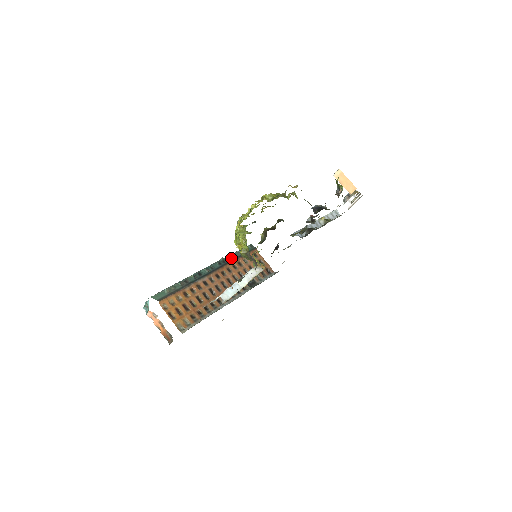
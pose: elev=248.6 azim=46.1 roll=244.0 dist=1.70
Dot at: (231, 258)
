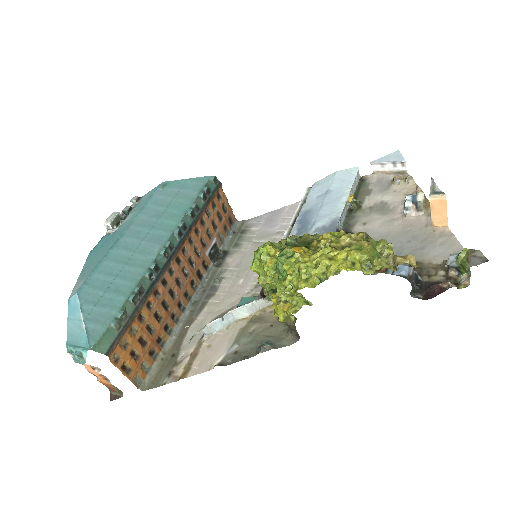
Dot at: (193, 216)
